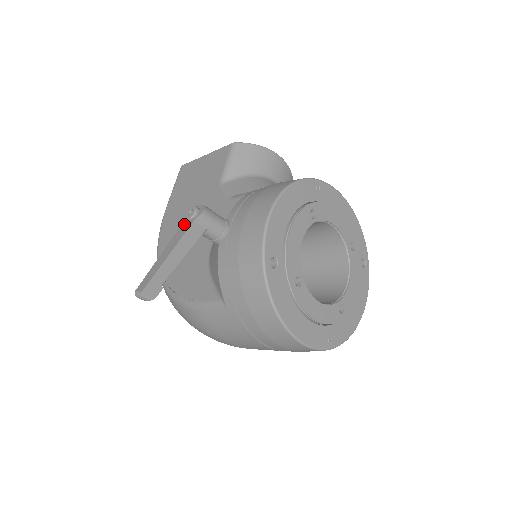
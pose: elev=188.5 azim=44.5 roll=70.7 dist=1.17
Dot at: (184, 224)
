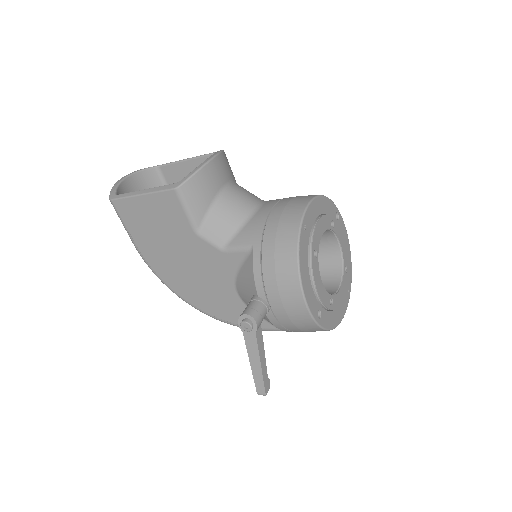
Dot at: (246, 334)
